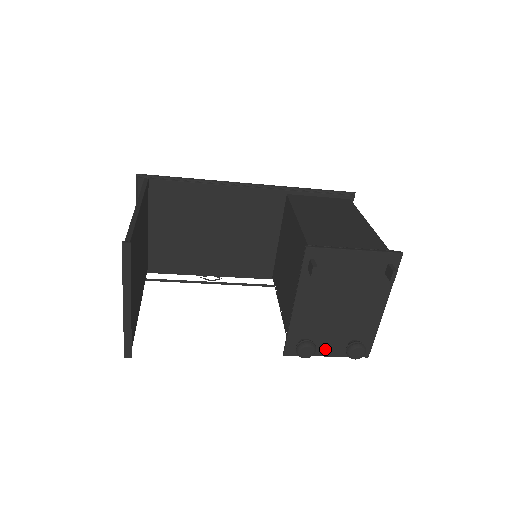
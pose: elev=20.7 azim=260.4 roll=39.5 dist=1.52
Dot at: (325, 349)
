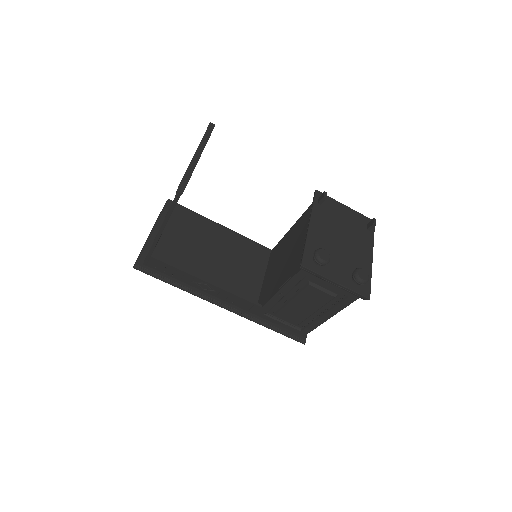
Dot at: (334, 275)
